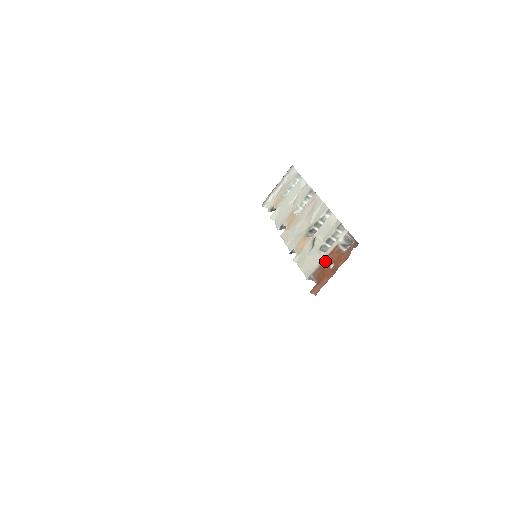
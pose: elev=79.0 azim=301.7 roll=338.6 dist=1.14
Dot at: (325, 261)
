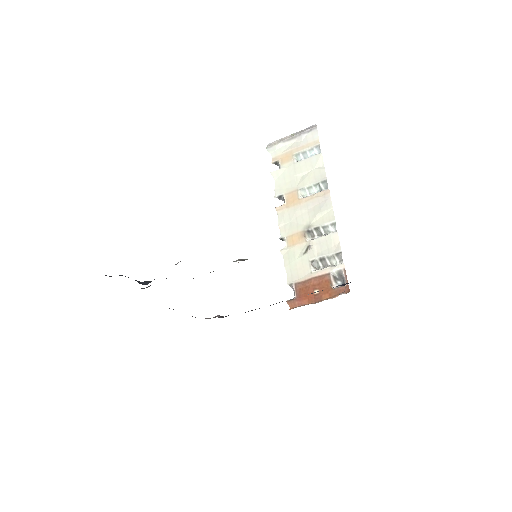
Dot at: (312, 281)
